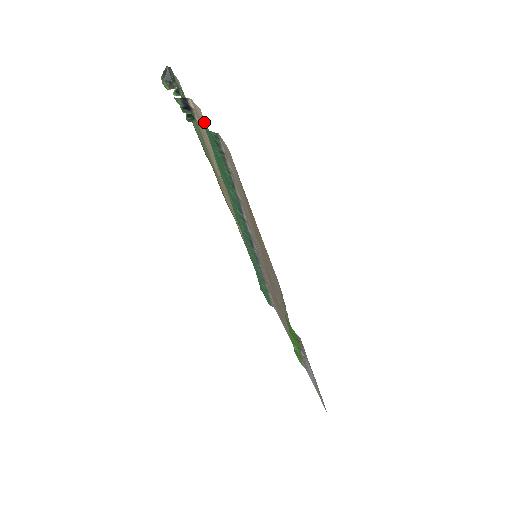
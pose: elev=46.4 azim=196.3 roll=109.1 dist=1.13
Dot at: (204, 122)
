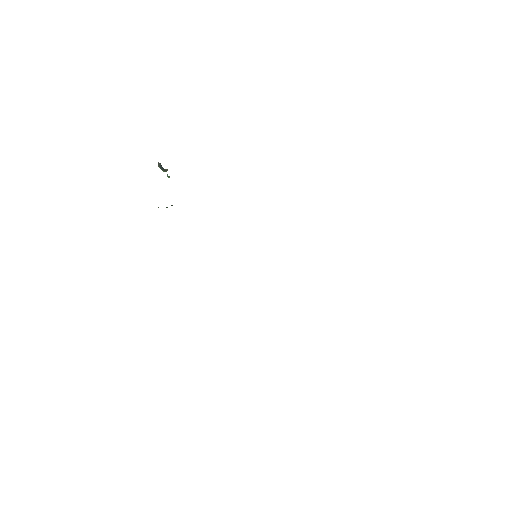
Dot at: occluded
